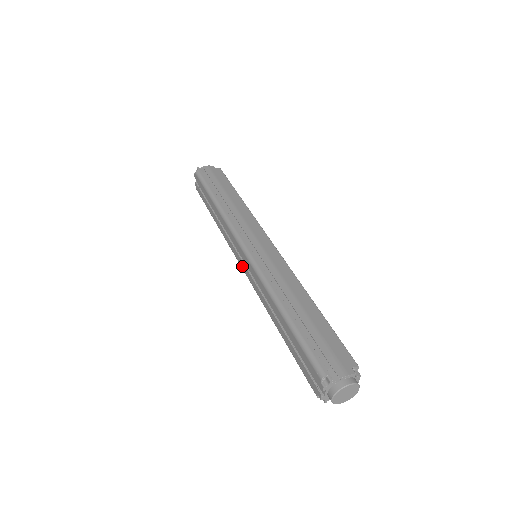
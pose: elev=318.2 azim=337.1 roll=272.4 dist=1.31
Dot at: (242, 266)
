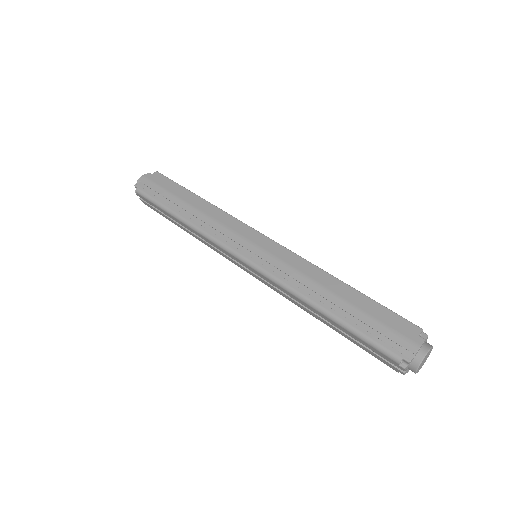
Dot at: occluded
